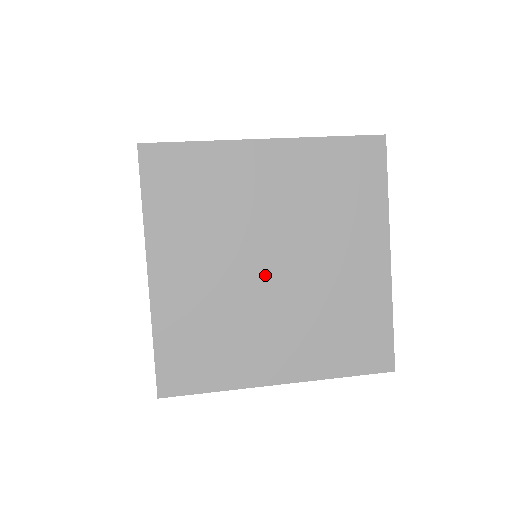
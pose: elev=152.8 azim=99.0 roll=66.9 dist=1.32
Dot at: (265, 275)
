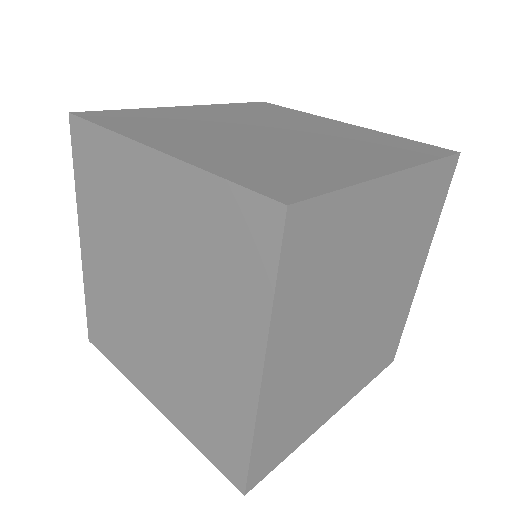
Dot at: (352, 326)
